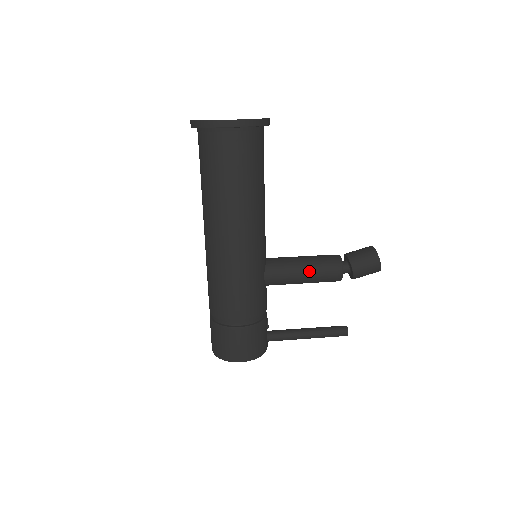
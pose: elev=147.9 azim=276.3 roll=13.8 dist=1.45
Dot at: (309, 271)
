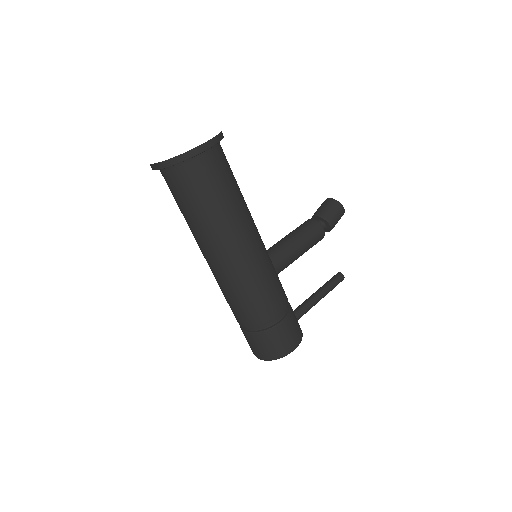
Dot at: (302, 243)
